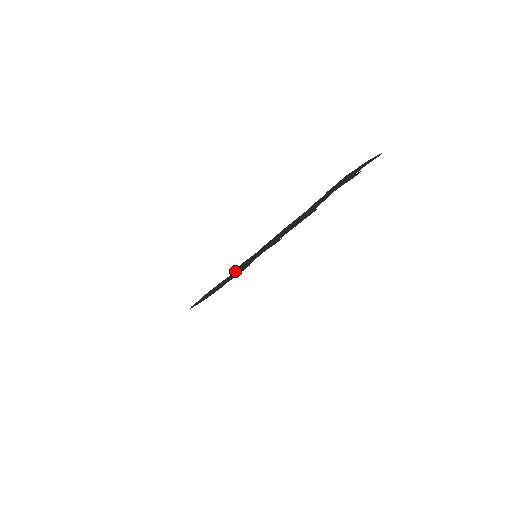
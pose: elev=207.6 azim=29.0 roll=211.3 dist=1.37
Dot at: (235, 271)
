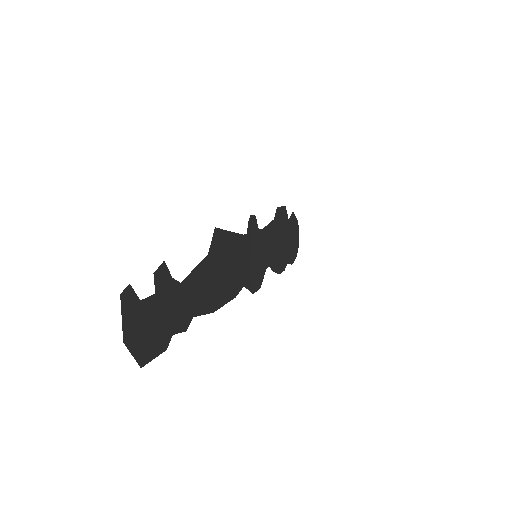
Dot at: (266, 265)
